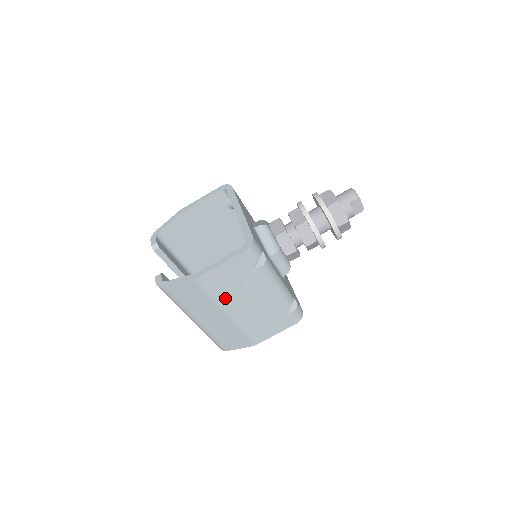
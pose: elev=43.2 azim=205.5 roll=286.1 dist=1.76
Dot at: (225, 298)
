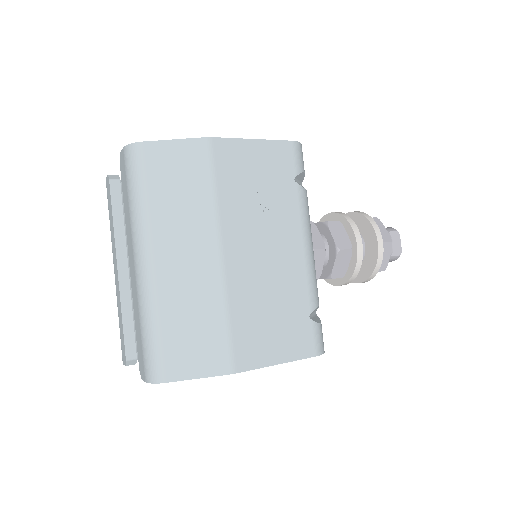
Dot at: (232, 211)
